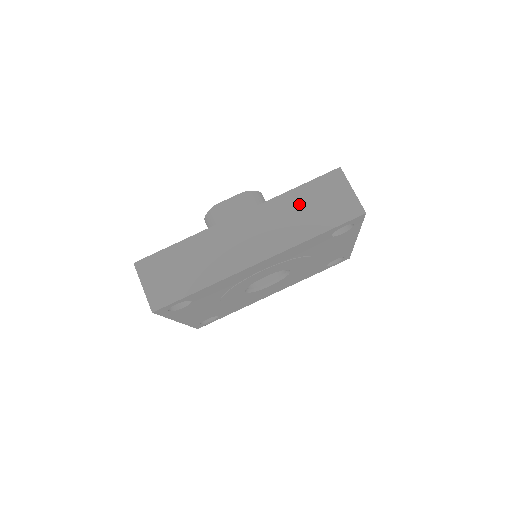
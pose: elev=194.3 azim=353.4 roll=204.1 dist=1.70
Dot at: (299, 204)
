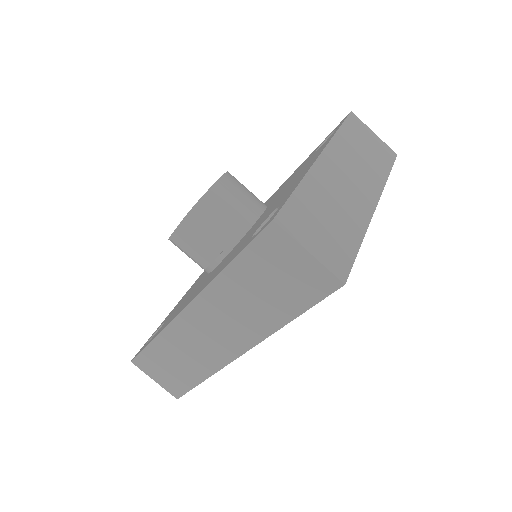
Dot at: (245, 285)
